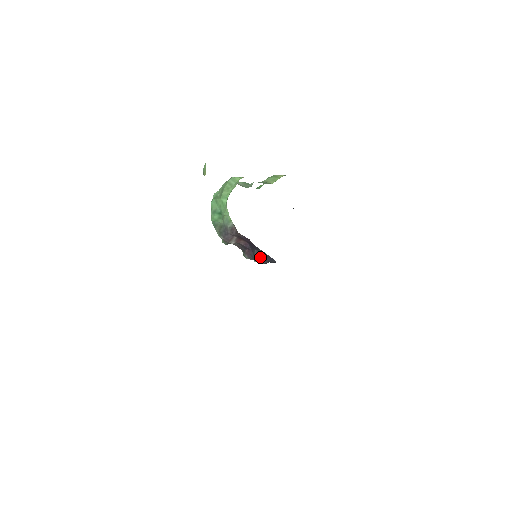
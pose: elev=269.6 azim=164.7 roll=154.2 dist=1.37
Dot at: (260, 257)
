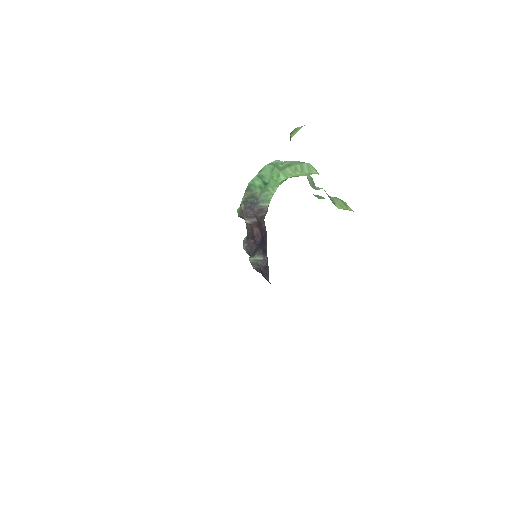
Dot at: (259, 261)
